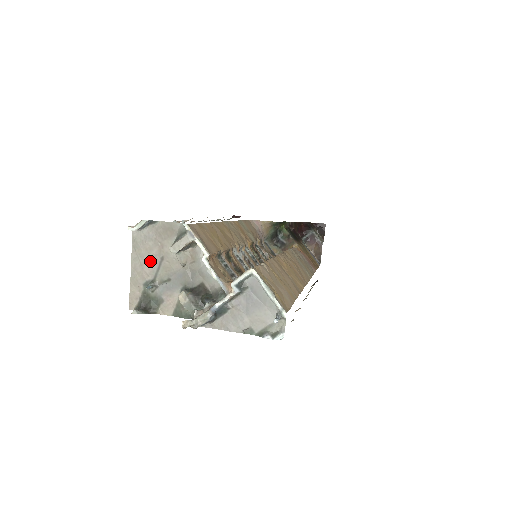
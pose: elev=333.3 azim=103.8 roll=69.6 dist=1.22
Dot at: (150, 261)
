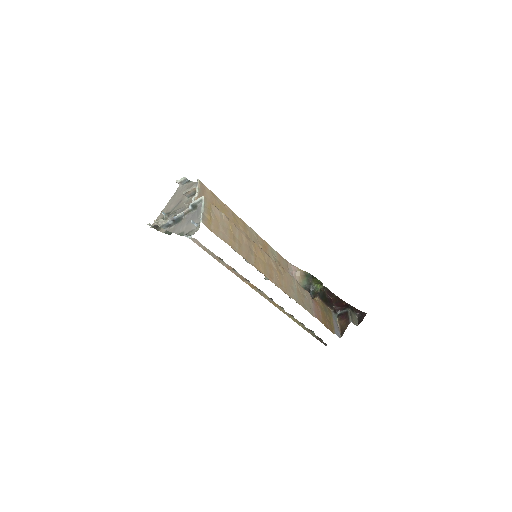
Dot at: (175, 202)
